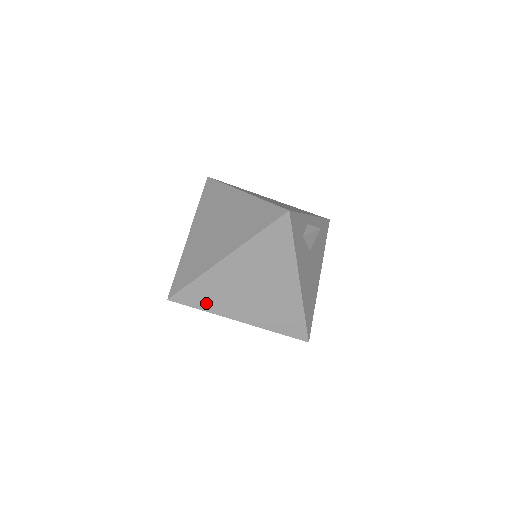
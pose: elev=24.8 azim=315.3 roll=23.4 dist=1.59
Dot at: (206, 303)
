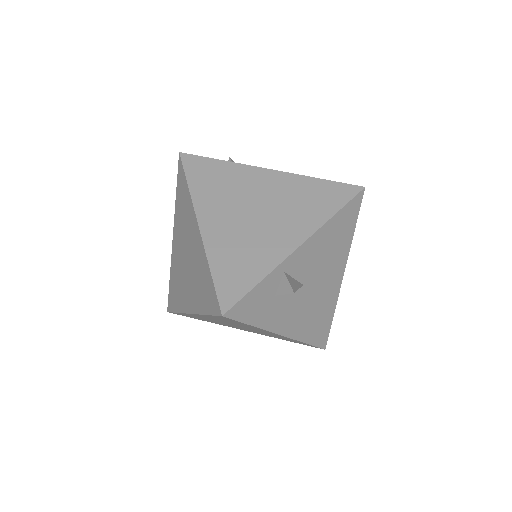
Dot at: occluded
